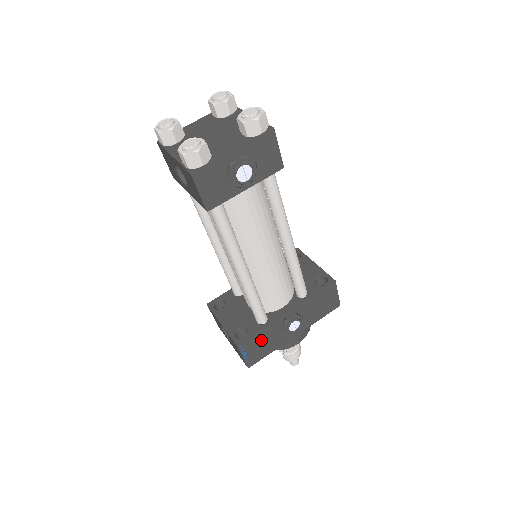
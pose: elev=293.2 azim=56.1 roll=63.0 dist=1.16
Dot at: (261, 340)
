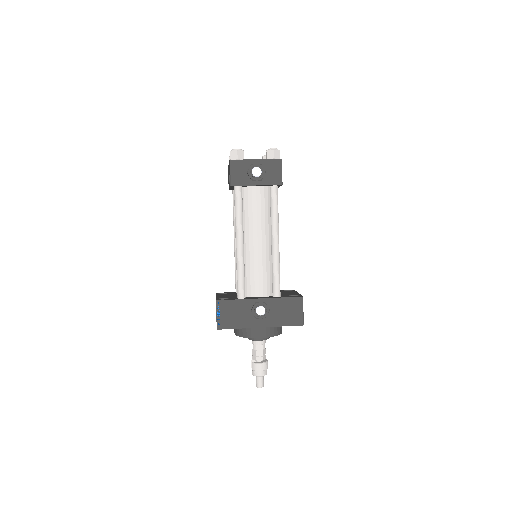
Dot at: (234, 309)
